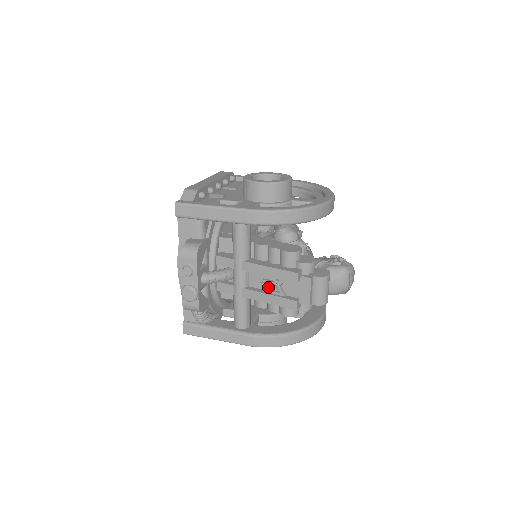
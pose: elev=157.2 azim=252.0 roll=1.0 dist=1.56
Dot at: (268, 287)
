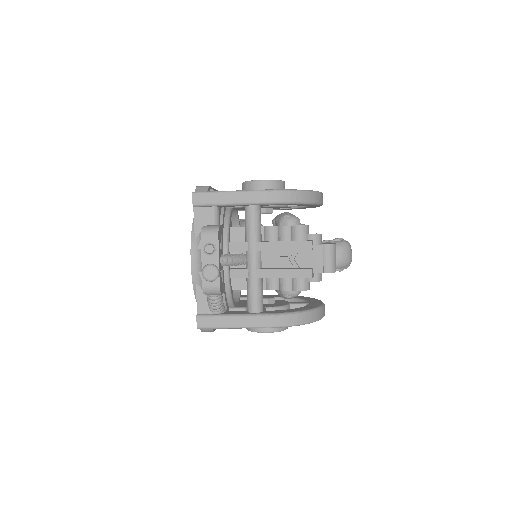
Dot at: (281, 264)
